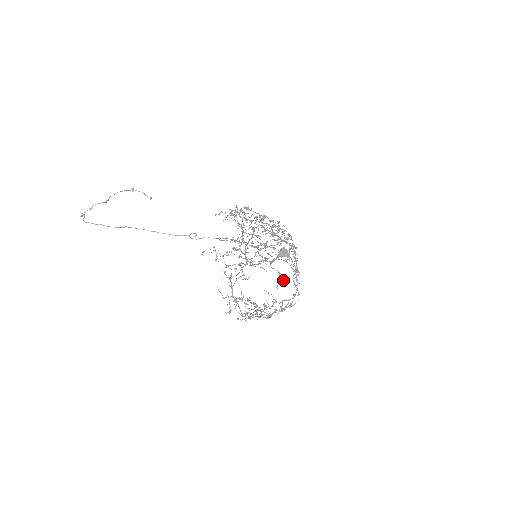
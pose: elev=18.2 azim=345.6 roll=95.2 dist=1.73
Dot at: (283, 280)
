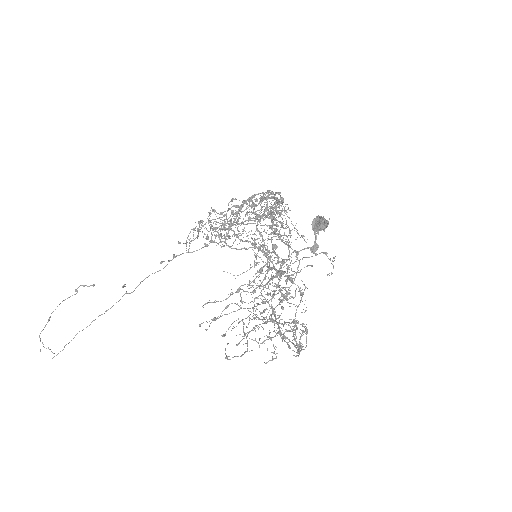
Dot at: occluded
